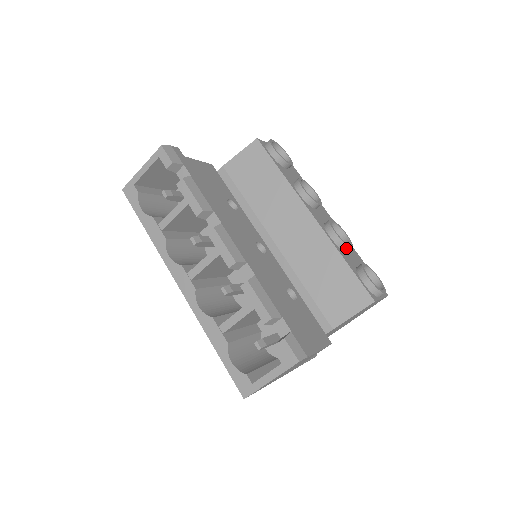
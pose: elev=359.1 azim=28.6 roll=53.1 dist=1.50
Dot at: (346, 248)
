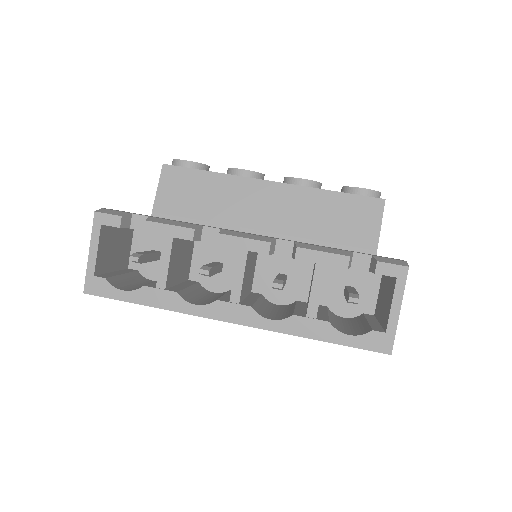
Dot at: (319, 186)
